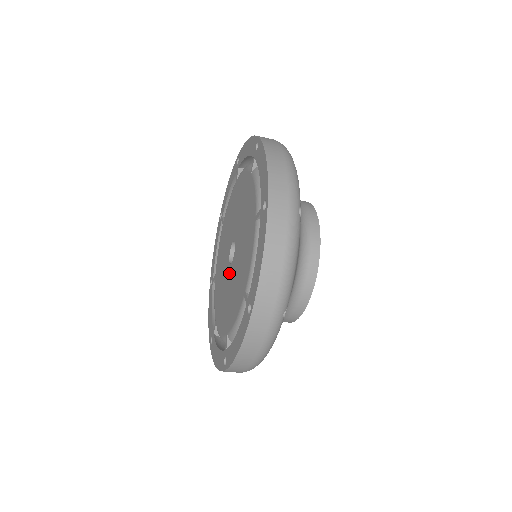
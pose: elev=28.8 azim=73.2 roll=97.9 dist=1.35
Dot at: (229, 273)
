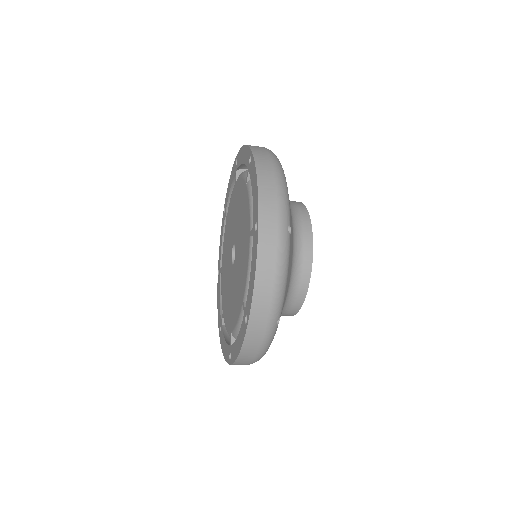
Dot at: (234, 269)
